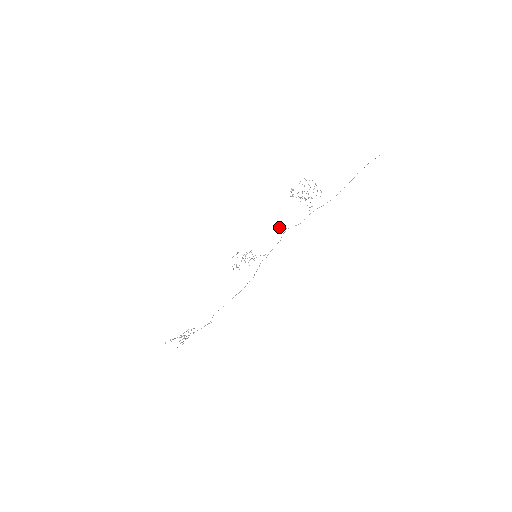
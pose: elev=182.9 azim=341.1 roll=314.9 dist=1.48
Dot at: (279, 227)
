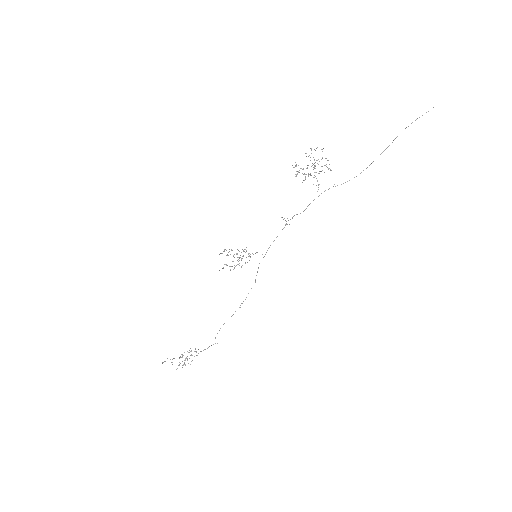
Dot at: (287, 218)
